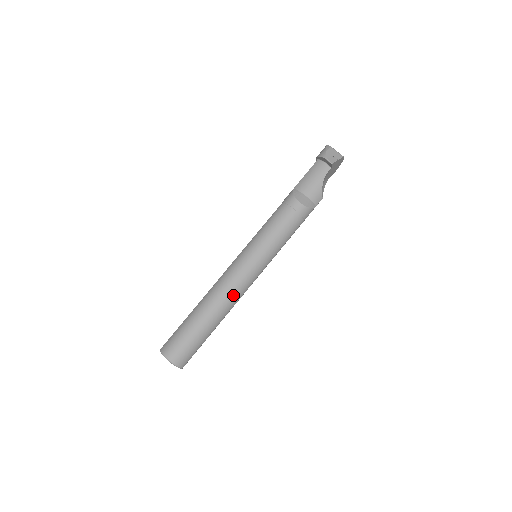
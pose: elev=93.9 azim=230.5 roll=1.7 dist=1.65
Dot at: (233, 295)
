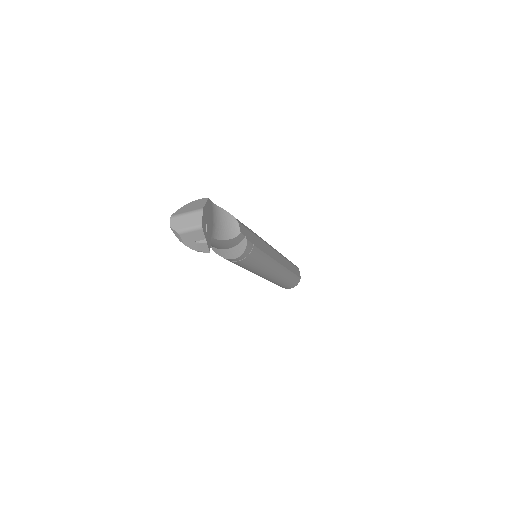
Dot at: (278, 276)
